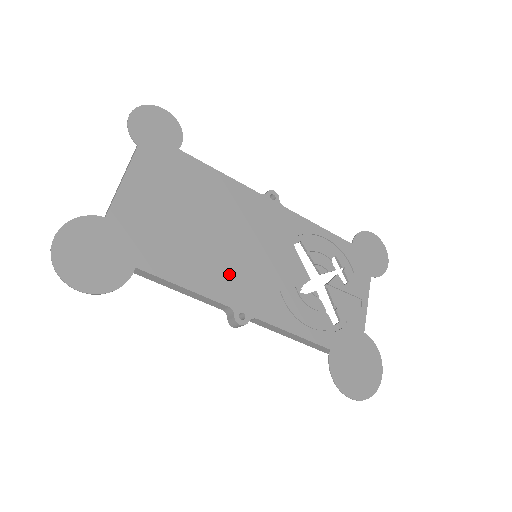
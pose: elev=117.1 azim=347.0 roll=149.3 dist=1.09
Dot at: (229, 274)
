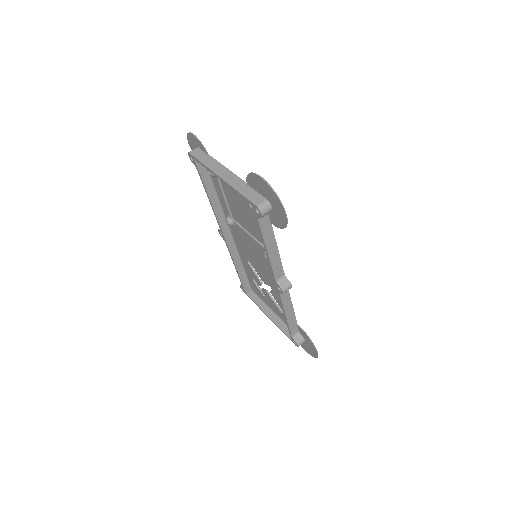
Dot at: occluded
